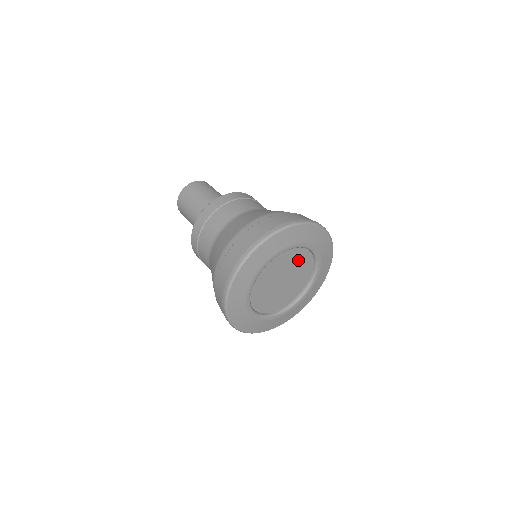
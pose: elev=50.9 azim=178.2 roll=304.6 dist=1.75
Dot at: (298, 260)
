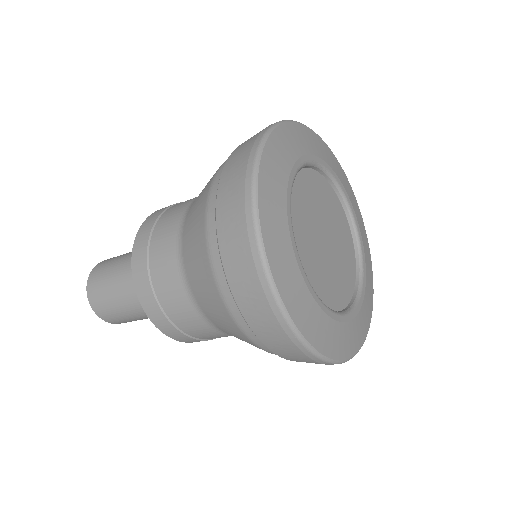
Dot at: (315, 193)
